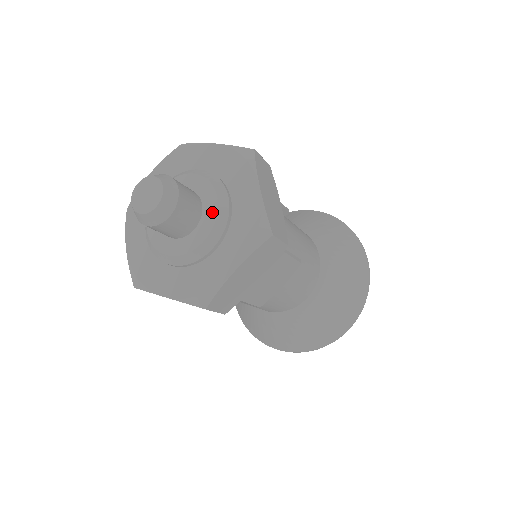
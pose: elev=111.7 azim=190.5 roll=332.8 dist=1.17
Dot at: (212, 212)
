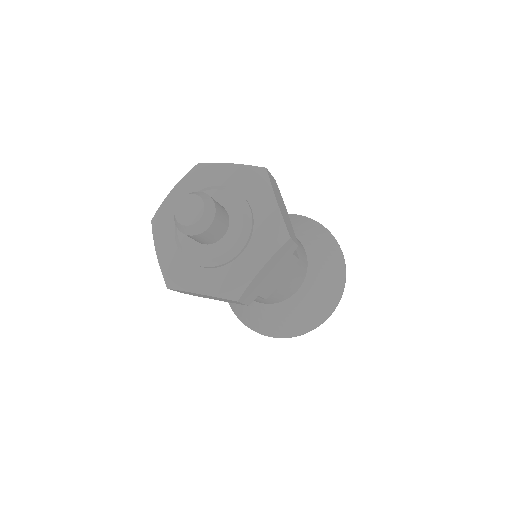
Dot at: (225, 197)
